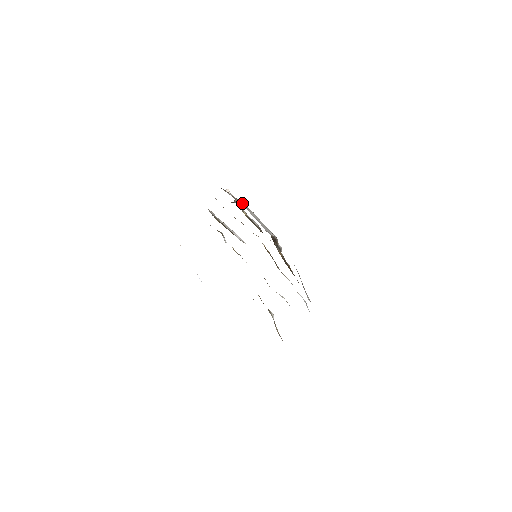
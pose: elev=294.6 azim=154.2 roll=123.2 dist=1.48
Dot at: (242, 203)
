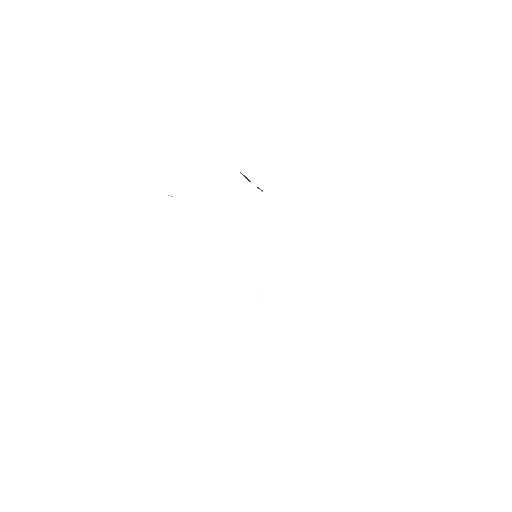
Dot at: occluded
